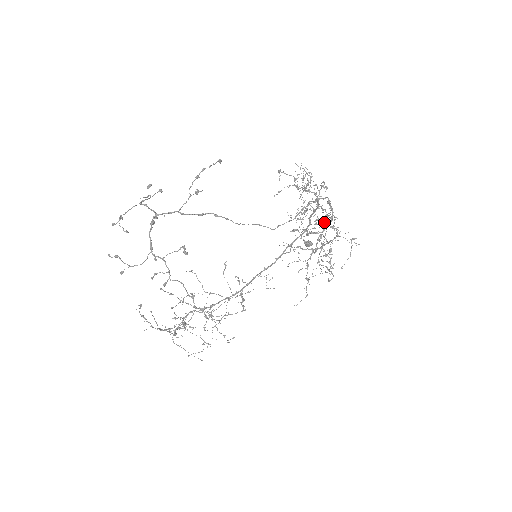
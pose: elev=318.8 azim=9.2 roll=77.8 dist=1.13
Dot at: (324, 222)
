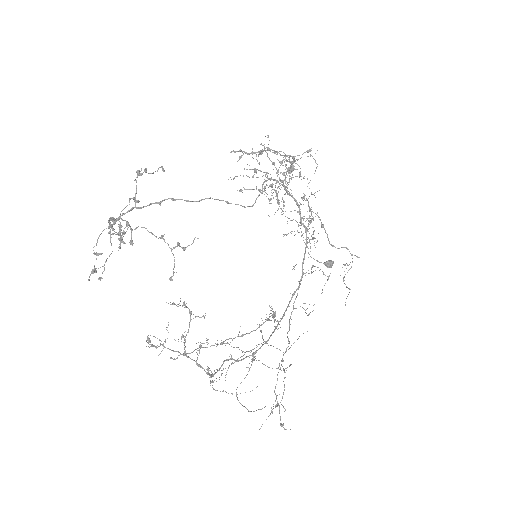
Dot at: (310, 208)
